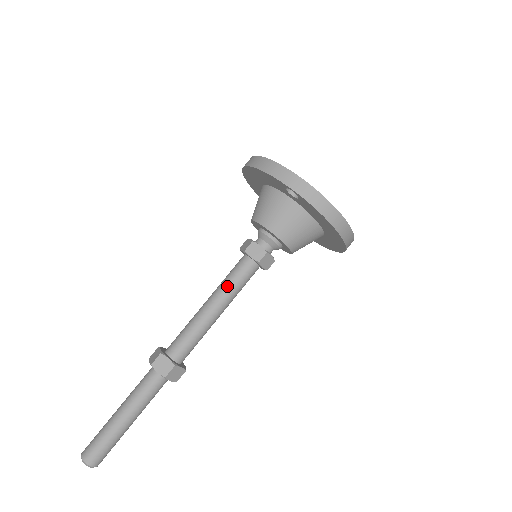
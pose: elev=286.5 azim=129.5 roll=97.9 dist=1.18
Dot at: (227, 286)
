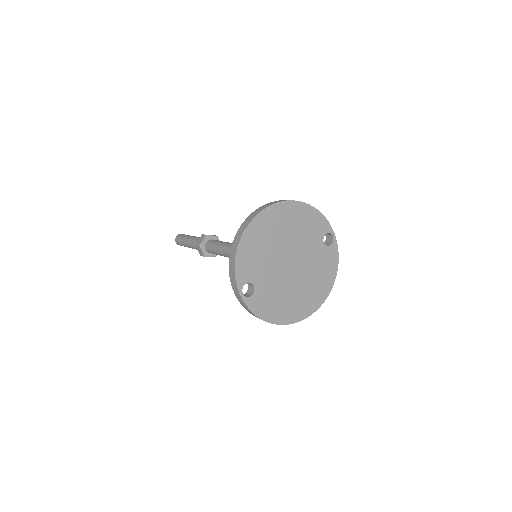
Dot at: occluded
